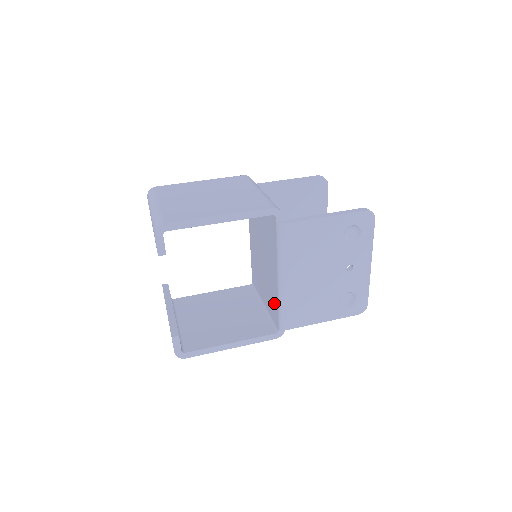
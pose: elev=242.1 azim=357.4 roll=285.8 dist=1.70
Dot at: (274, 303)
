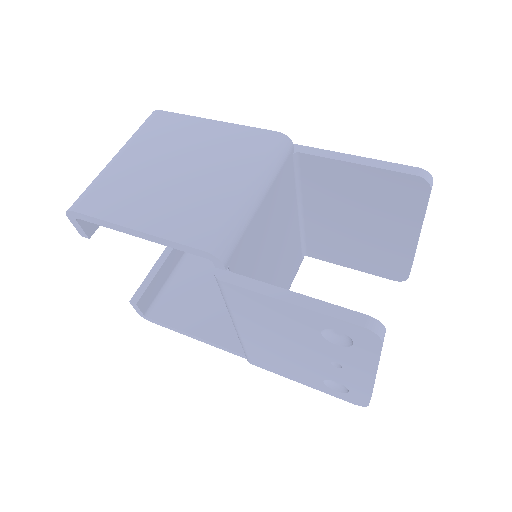
Dot at: occluded
